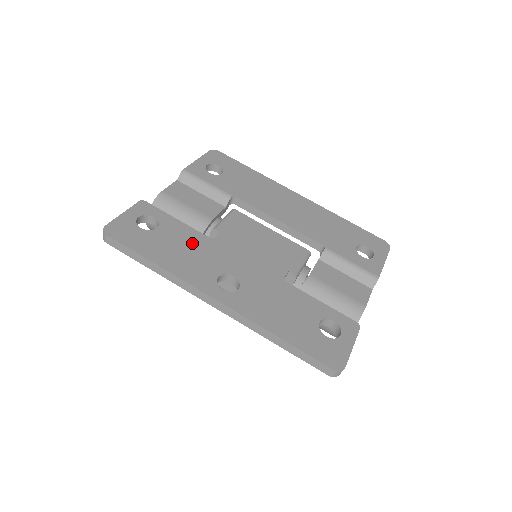
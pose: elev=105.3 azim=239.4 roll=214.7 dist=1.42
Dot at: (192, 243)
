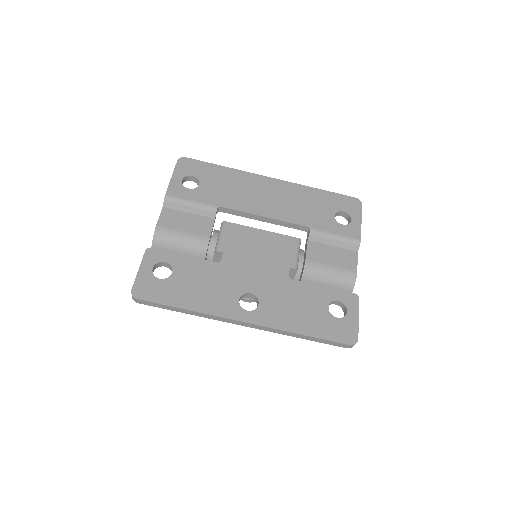
Dot at: (206, 275)
